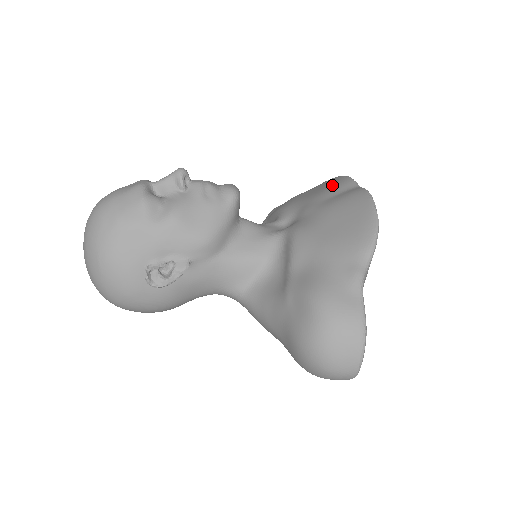
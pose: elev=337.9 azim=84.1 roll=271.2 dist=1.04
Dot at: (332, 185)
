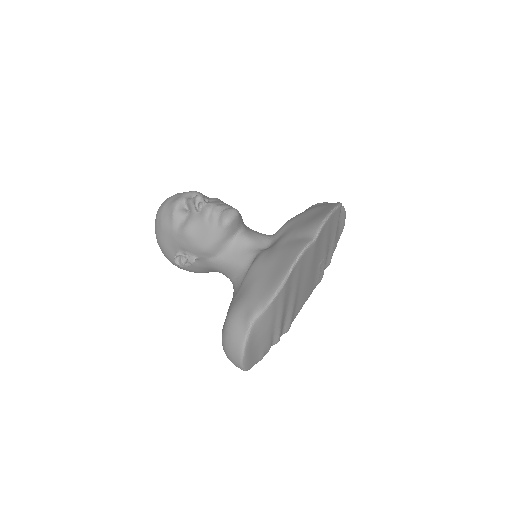
Dot at: (310, 223)
